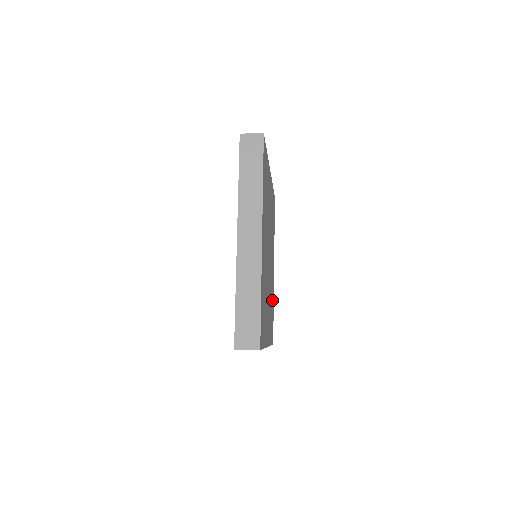
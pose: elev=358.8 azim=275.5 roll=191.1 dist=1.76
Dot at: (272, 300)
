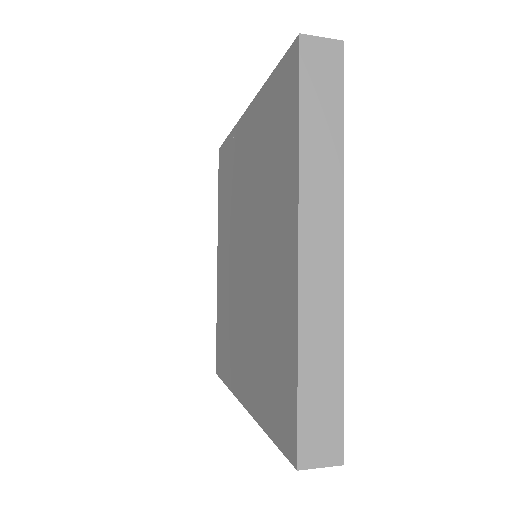
Dot at: occluded
